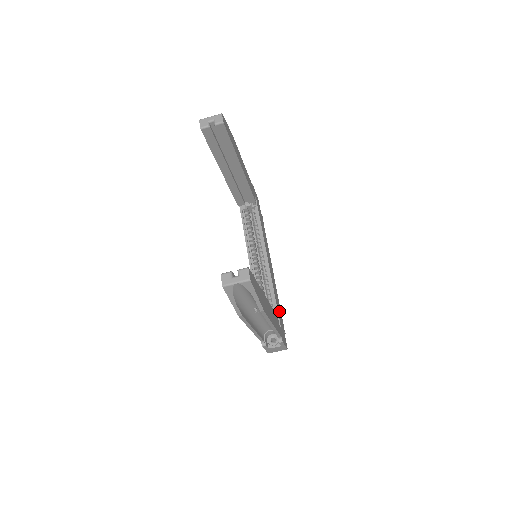
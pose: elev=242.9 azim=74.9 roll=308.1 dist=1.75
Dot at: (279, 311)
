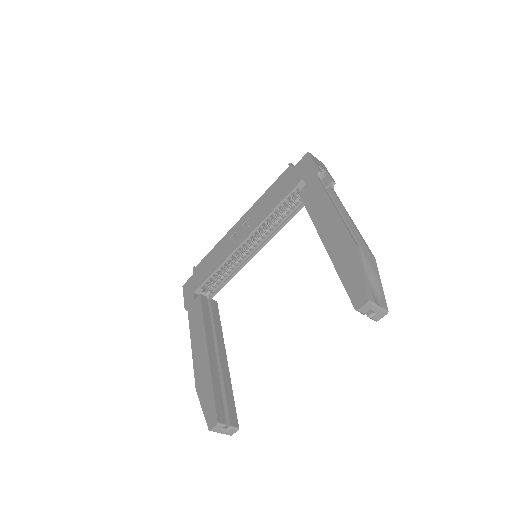
Dot at: occluded
